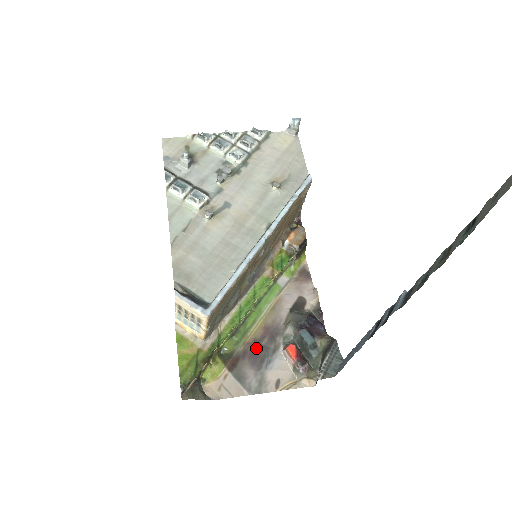
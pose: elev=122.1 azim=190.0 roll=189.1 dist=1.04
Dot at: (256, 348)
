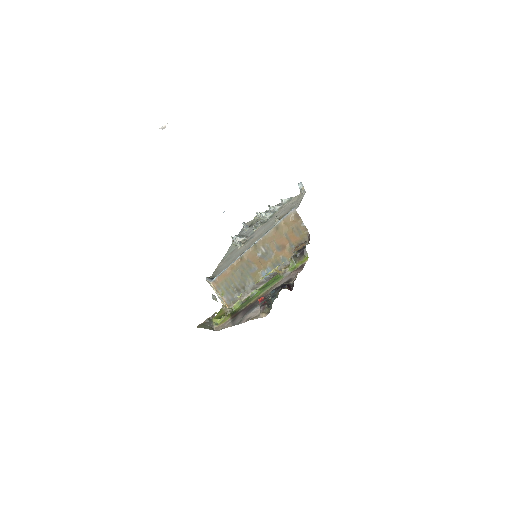
Dot at: (250, 306)
